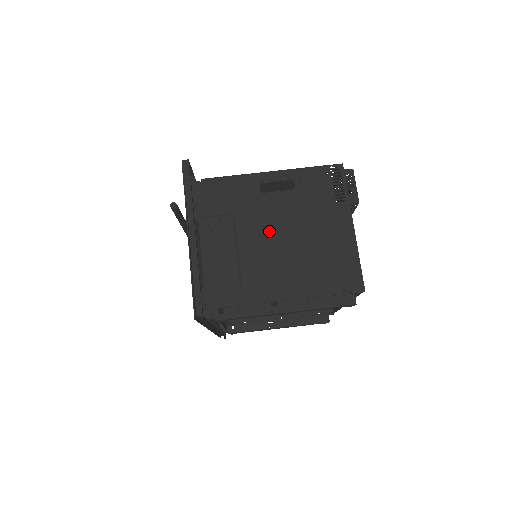
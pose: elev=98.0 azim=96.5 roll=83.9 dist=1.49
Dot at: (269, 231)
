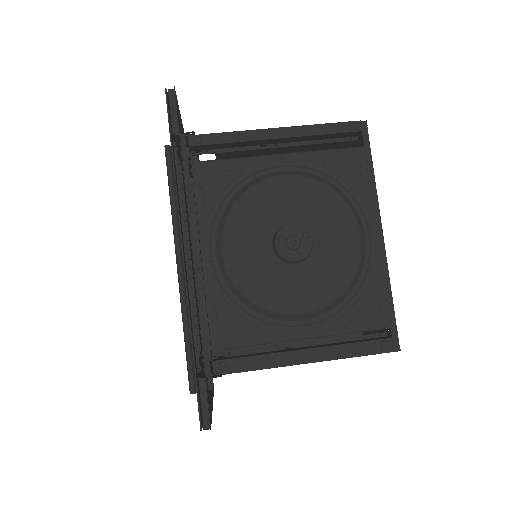
Dot at: occluded
